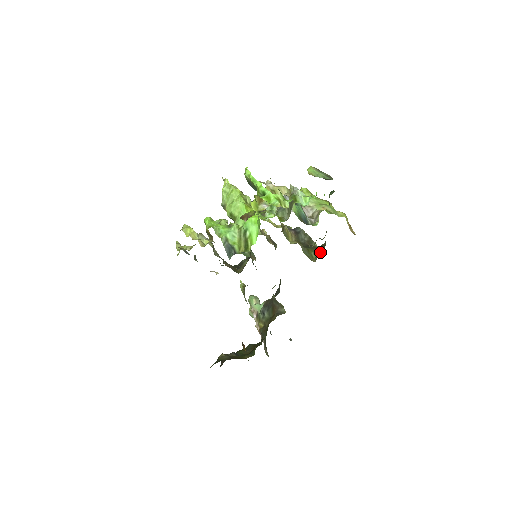
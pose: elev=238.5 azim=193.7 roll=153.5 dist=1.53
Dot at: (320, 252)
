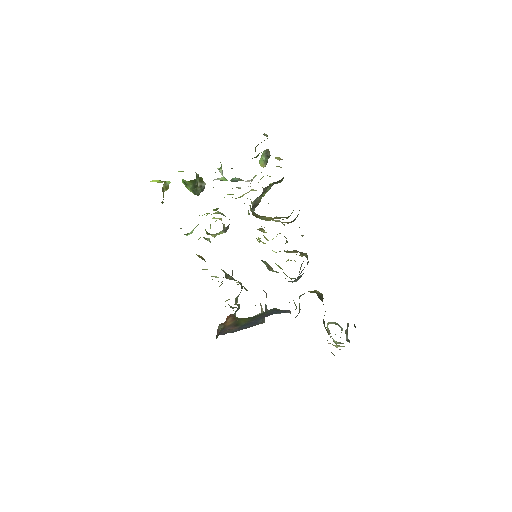
Dot at: occluded
